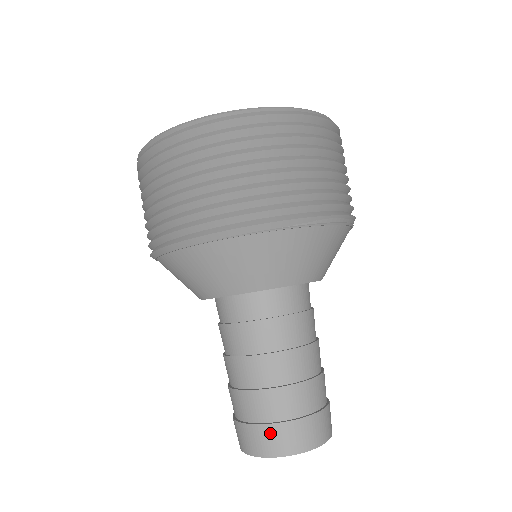
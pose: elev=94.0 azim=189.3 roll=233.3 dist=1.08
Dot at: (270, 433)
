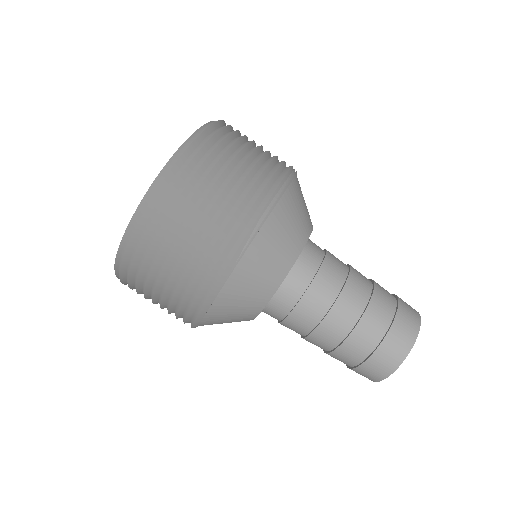
Dot at: (370, 366)
